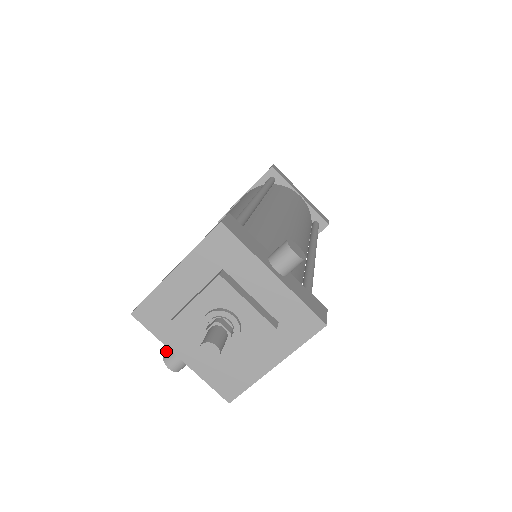
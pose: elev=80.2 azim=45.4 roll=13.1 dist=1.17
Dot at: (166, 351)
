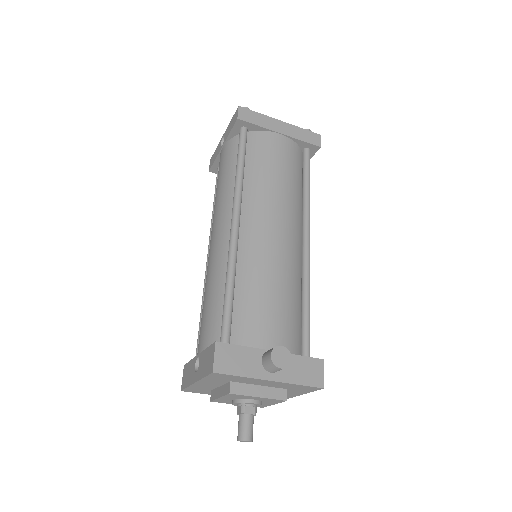
Dot at: occluded
